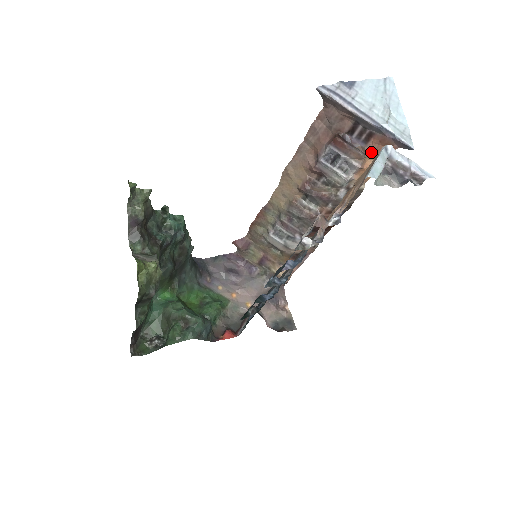
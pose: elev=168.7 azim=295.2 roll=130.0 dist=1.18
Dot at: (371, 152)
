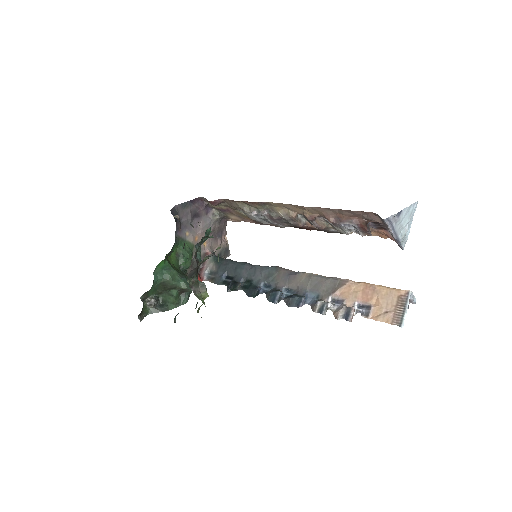
Dot at: (375, 231)
